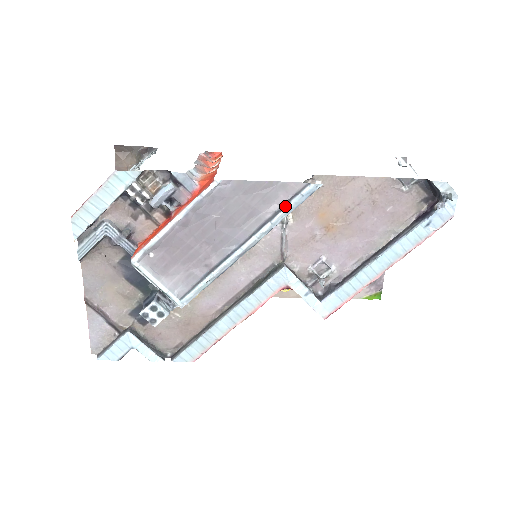
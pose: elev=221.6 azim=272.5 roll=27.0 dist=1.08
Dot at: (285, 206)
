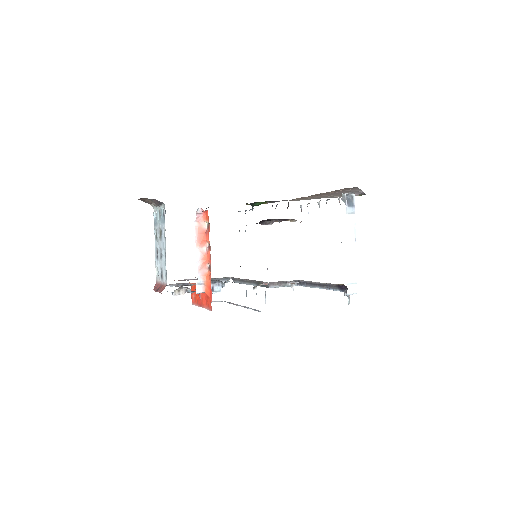
Dot at: (253, 309)
